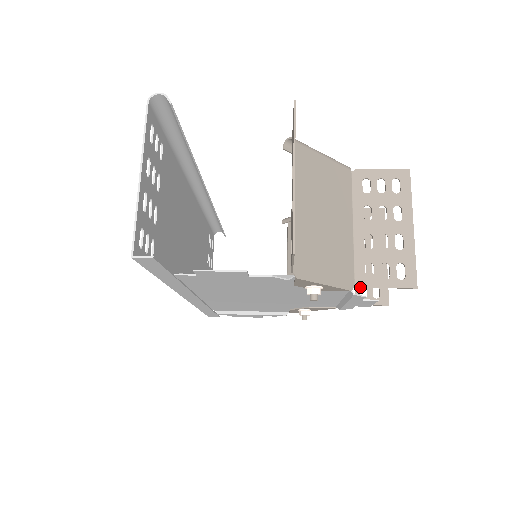
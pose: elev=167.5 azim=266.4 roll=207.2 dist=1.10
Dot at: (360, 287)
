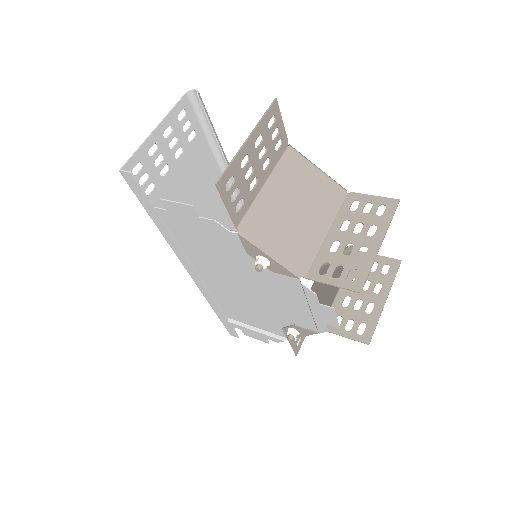
Dot at: (309, 279)
